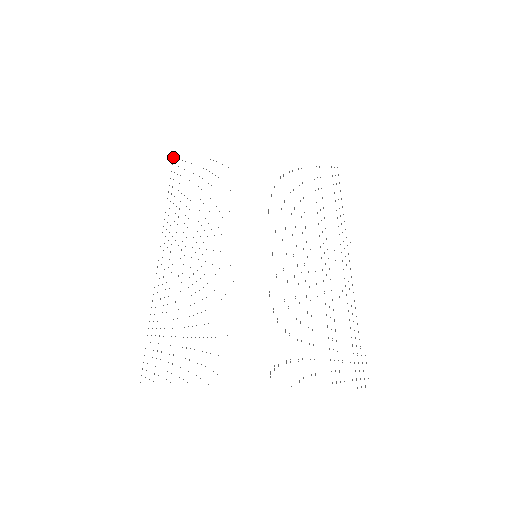
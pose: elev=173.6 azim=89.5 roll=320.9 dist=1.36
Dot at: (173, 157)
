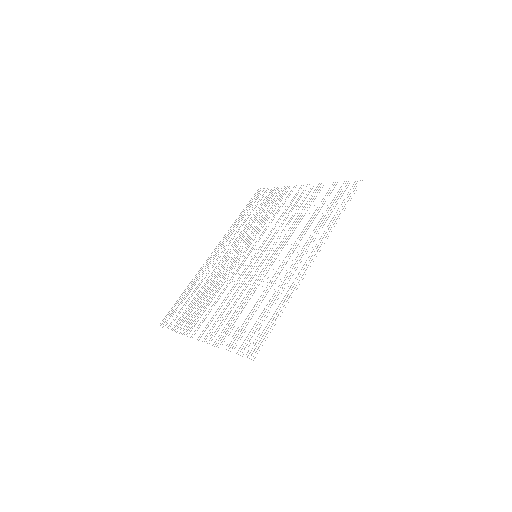
Dot at: occluded
